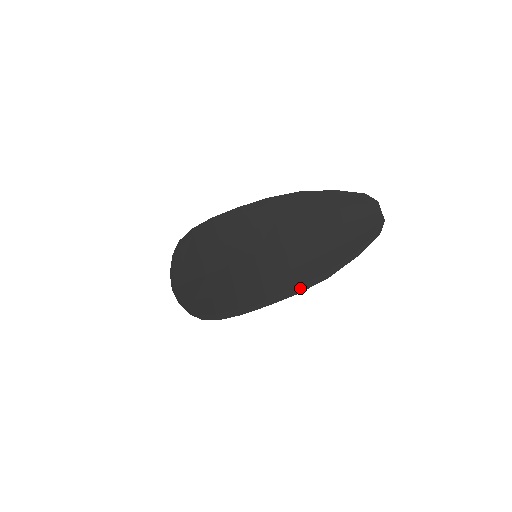
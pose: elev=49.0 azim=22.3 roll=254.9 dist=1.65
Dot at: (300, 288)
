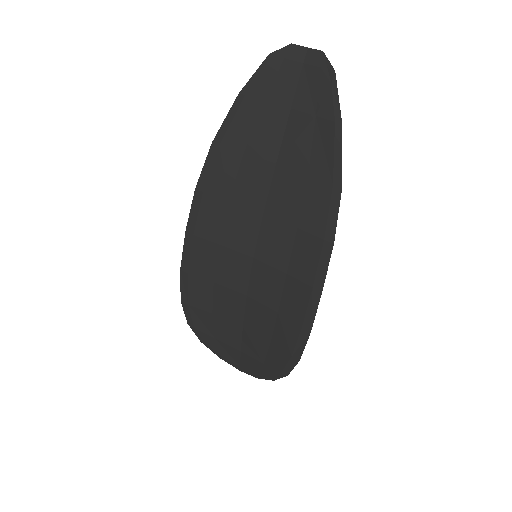
Dot at: (328, 235)
